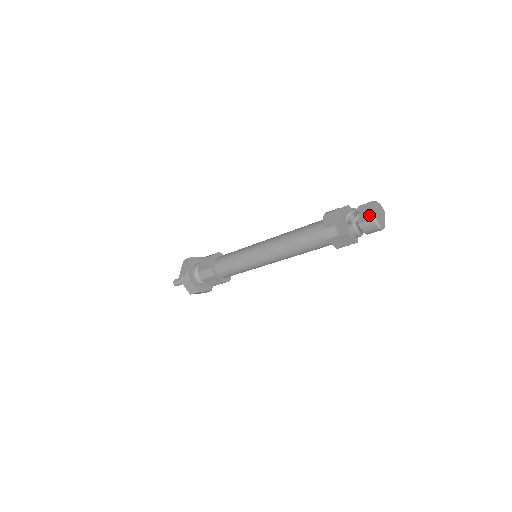
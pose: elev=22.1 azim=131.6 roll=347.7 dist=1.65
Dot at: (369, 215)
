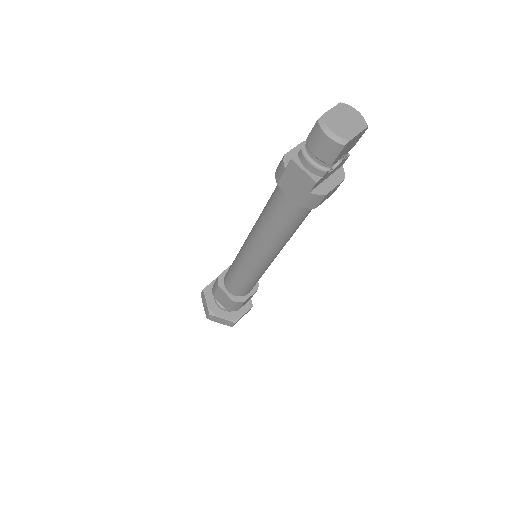
Dot at: occluded
